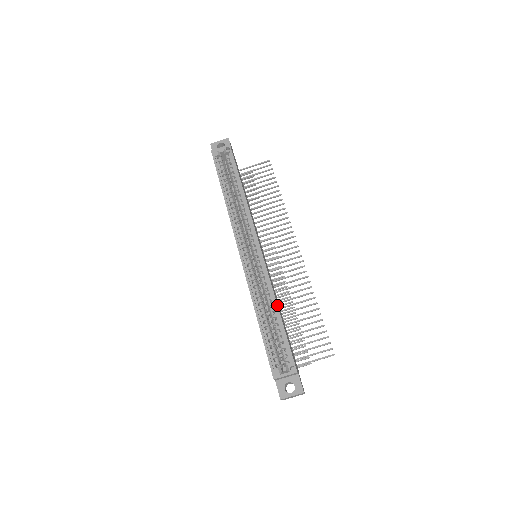
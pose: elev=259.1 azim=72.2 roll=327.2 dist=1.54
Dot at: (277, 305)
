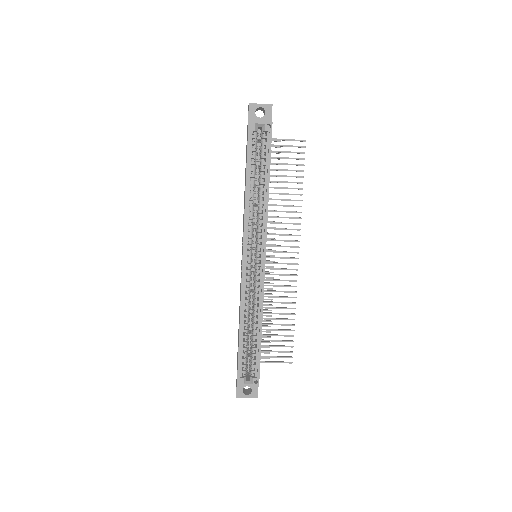
Dot at: occluded
